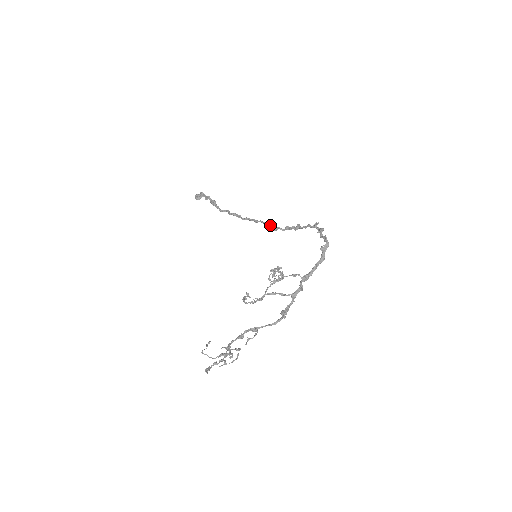
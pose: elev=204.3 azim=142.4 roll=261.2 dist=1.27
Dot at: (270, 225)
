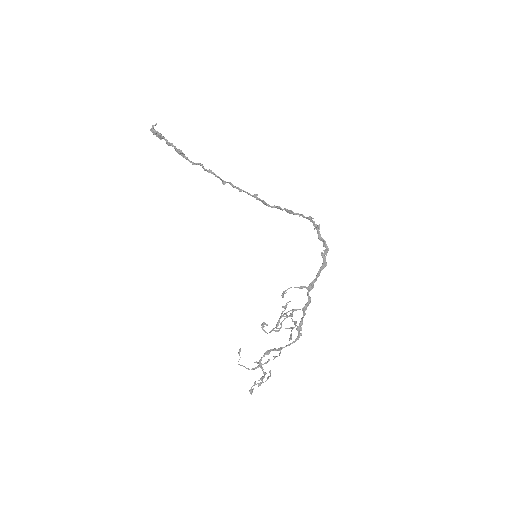
Dot at: occluded
